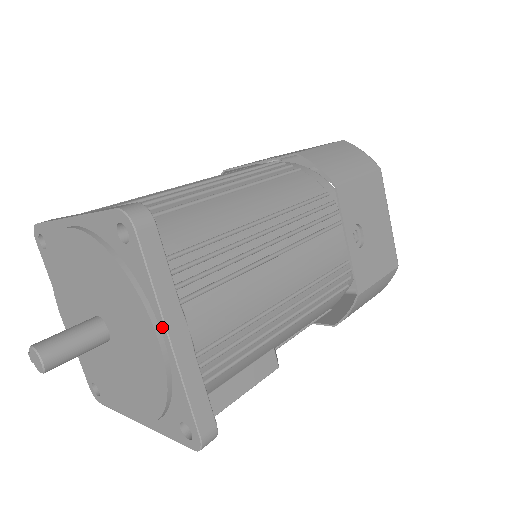
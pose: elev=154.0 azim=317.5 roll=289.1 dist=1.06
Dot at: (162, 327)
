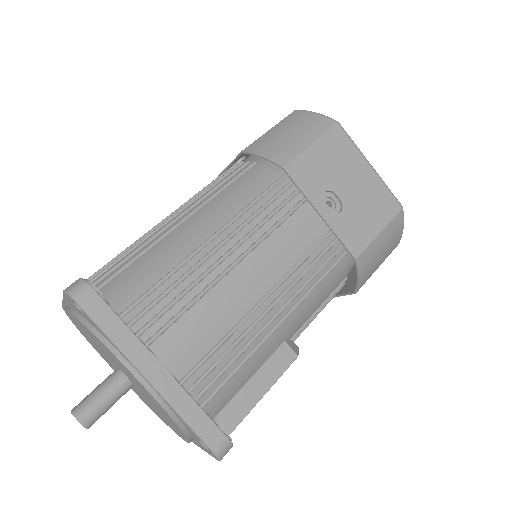
Dot at: (138, 371)
